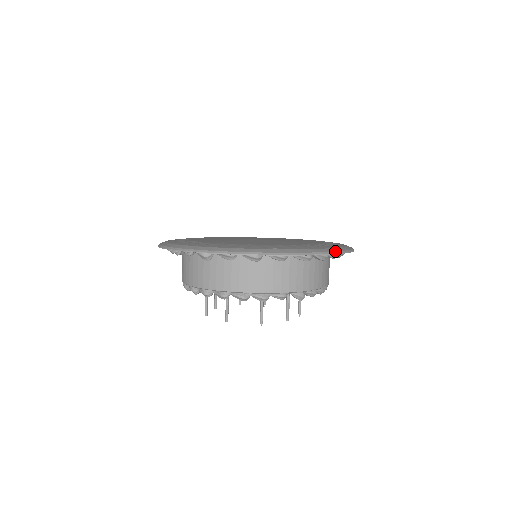
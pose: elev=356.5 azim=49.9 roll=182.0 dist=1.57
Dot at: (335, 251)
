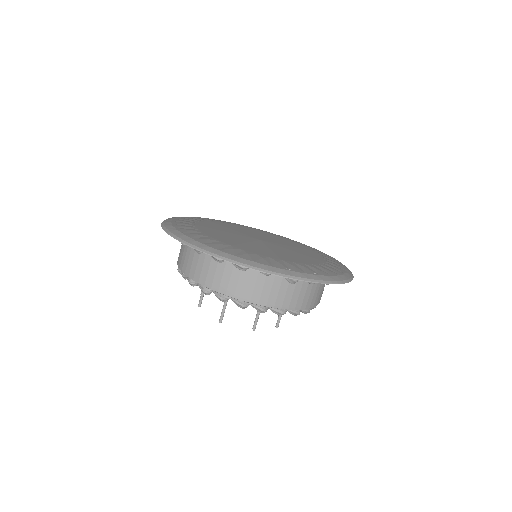
Dot at: occluded
